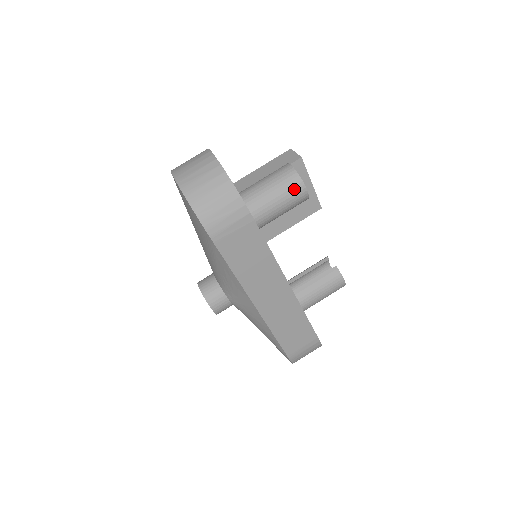
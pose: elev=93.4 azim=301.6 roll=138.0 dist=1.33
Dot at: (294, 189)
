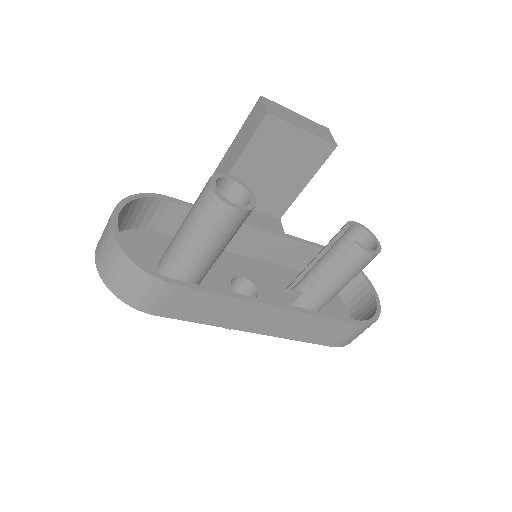
Dot at: (221, 215)
